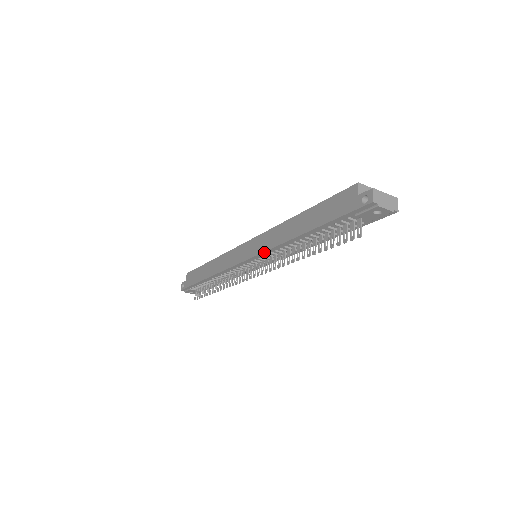
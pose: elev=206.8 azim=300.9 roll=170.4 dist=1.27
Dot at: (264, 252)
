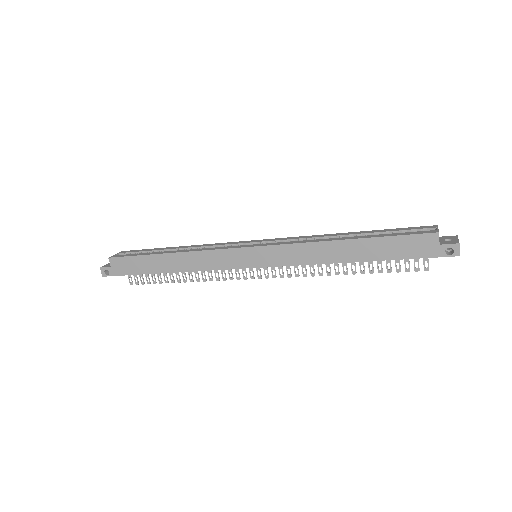
Dot at: (290, 265)
